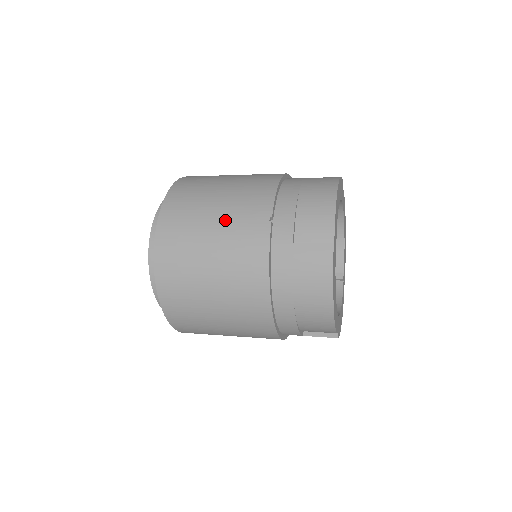
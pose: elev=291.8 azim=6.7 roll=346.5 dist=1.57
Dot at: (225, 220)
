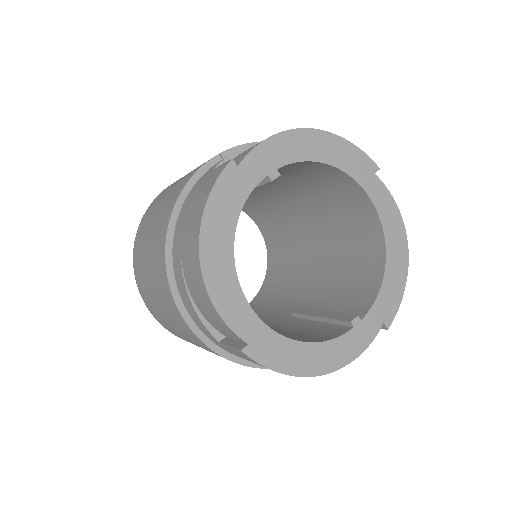
Dot at: occluded
